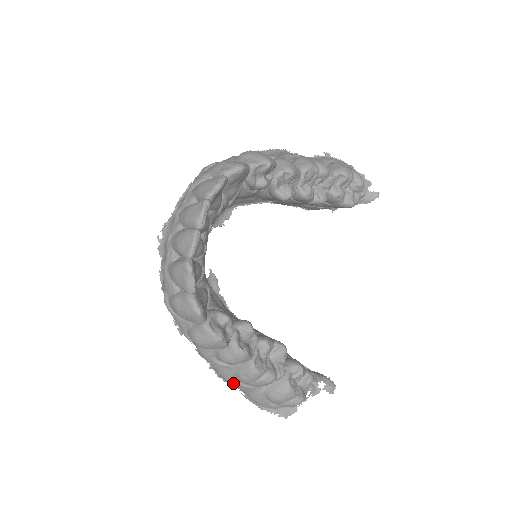
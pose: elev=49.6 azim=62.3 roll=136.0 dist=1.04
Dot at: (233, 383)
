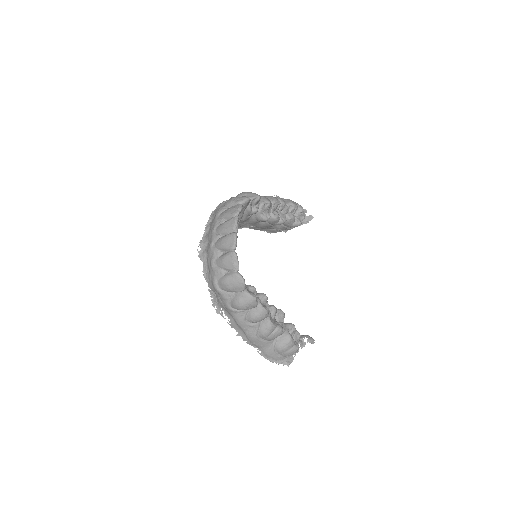
Dot at: (256, 340)
